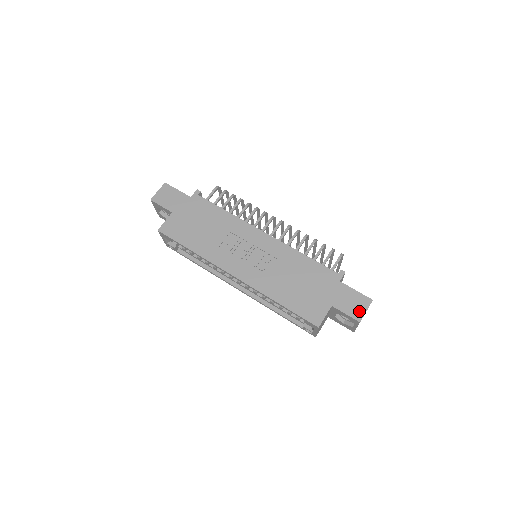
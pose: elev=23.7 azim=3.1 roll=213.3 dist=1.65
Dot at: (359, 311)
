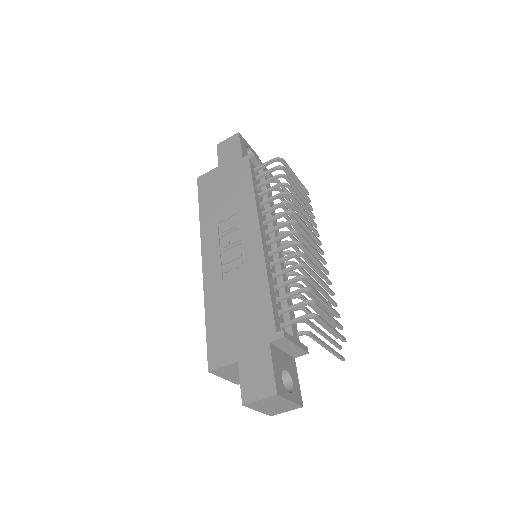
Dot at: (253, 392)
